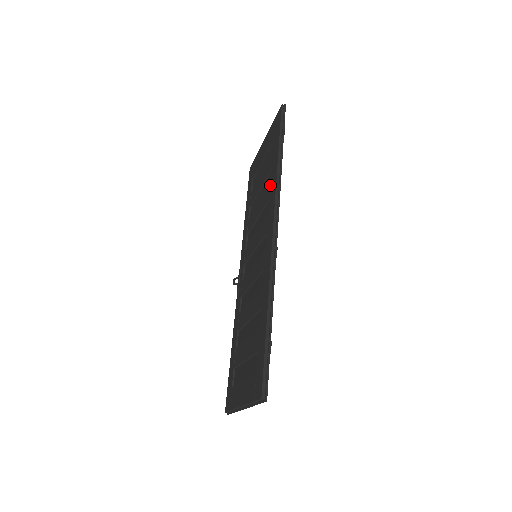
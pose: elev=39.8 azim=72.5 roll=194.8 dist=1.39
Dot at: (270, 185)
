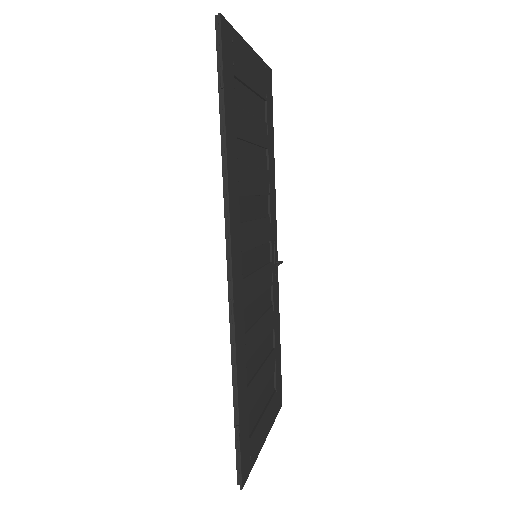
Dot at: occluded
